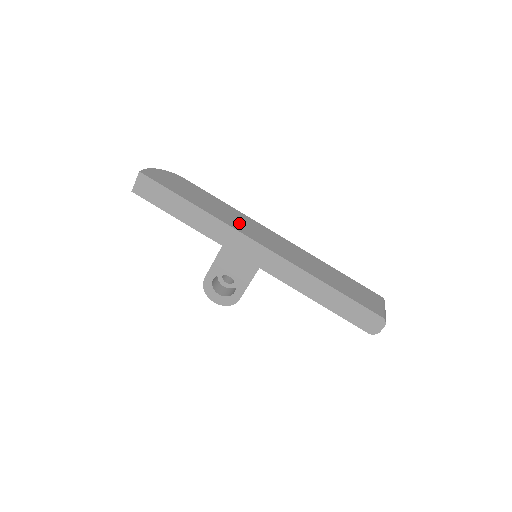
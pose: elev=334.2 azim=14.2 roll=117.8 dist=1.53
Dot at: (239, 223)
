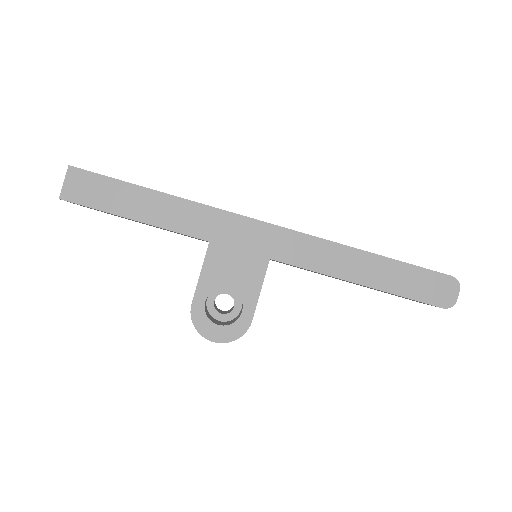
Dot at: occluded
